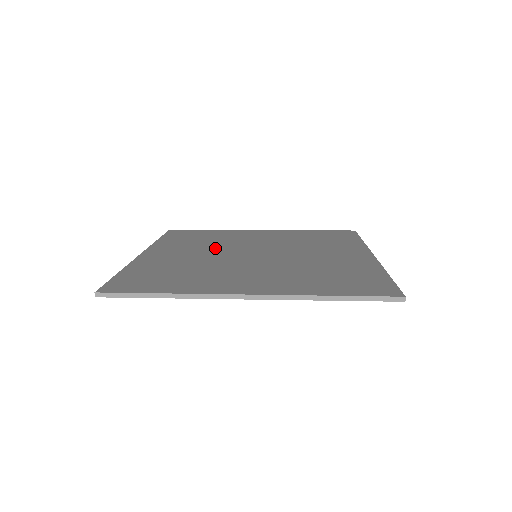
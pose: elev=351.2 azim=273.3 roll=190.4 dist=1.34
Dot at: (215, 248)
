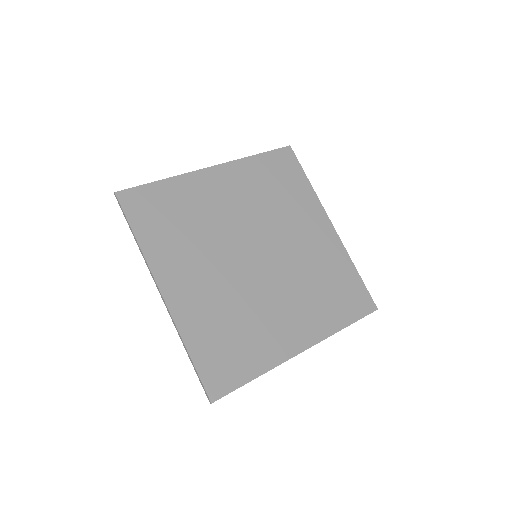
Dot at: (214, 251)
